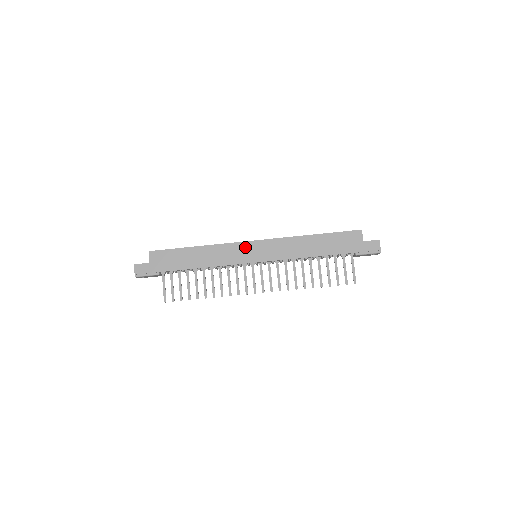
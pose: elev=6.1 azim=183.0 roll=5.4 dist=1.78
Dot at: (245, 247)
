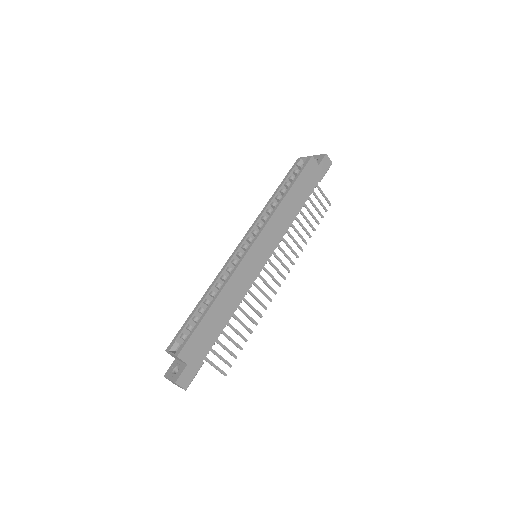
Dot at: (250, 259)
